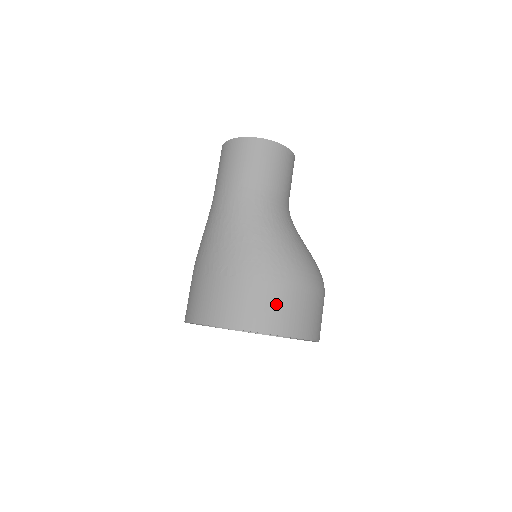
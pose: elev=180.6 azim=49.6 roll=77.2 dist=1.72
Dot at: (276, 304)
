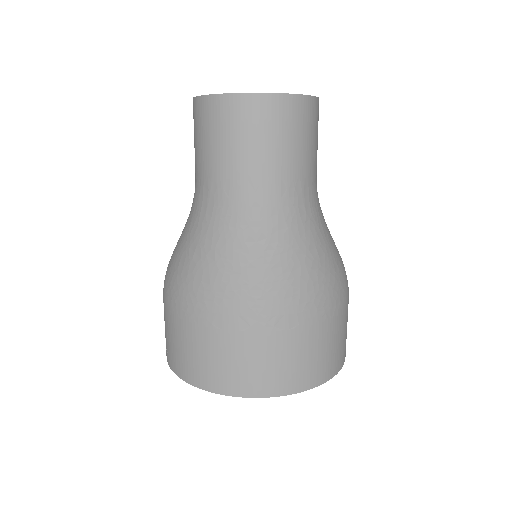
Dot at: (339, 339)
